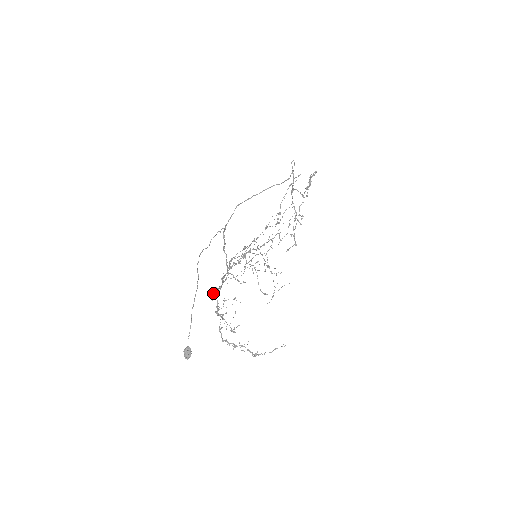
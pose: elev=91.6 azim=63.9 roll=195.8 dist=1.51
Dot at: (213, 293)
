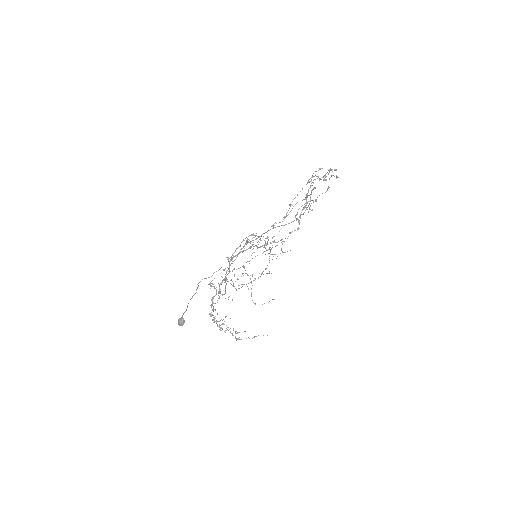
Dot at: (210, 286)
